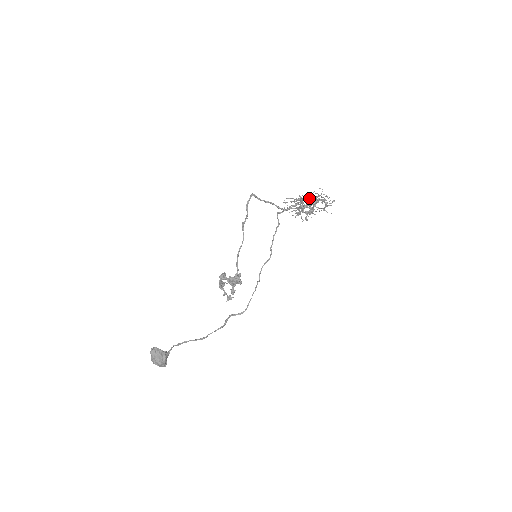
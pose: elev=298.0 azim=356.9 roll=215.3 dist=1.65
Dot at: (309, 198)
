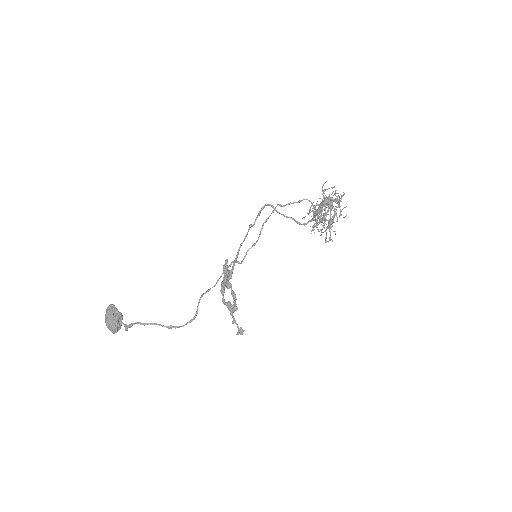
Dot at: occluded
